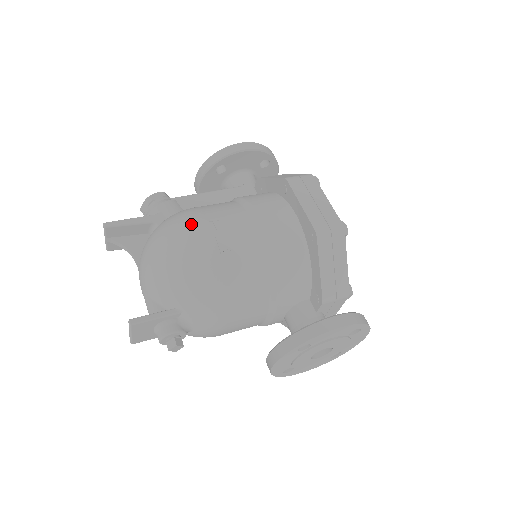
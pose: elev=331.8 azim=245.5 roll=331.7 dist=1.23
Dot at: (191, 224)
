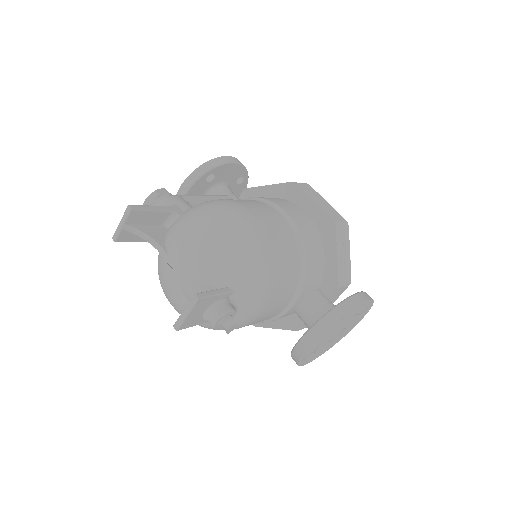
Dot at: (235, 207)
